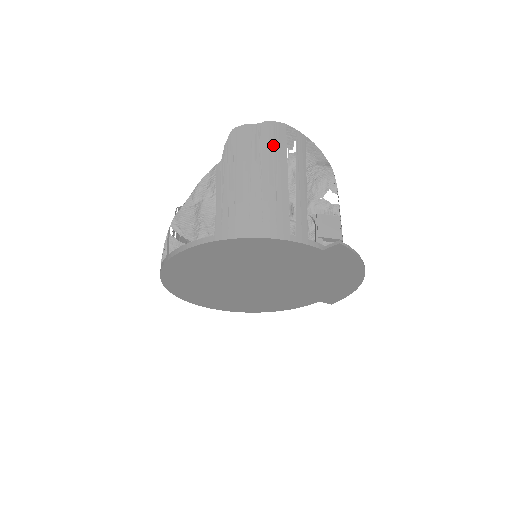
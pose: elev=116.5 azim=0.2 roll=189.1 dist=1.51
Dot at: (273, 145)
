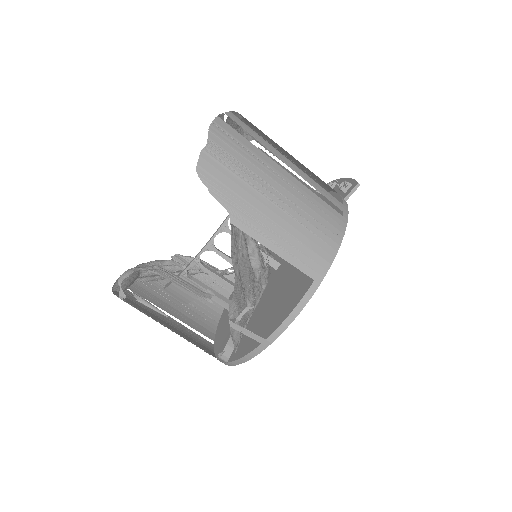
Dot at: (244, 151)
